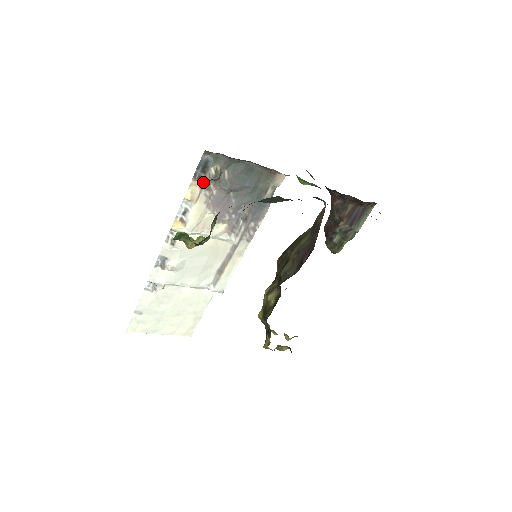
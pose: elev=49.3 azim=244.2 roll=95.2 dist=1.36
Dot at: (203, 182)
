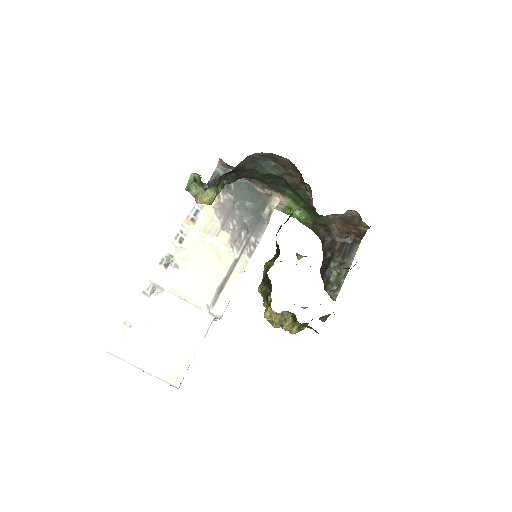
Dot at: occluded
